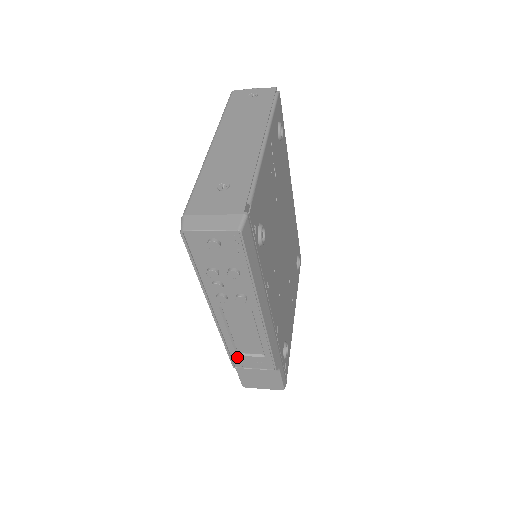
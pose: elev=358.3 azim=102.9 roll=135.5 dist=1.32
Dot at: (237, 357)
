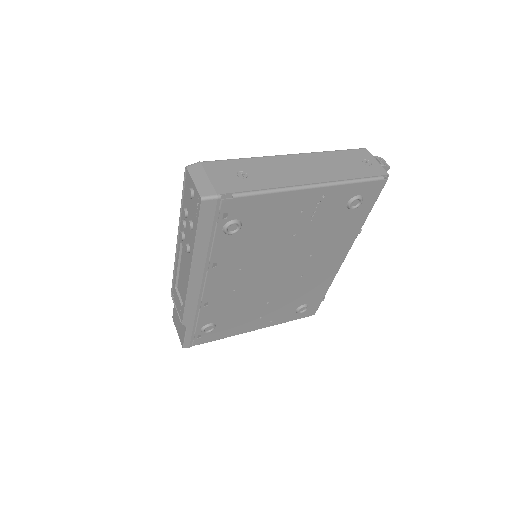
Dot at: (175, 289)
